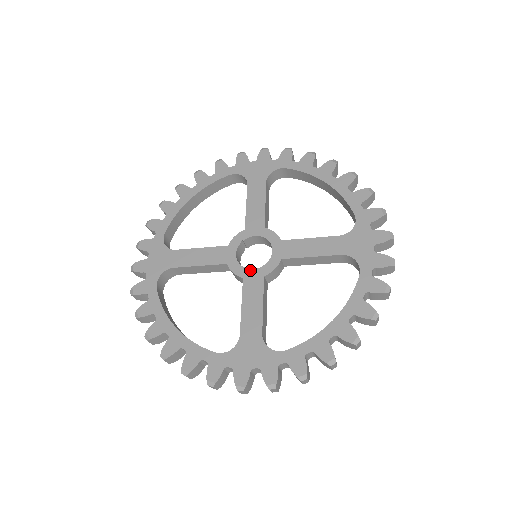
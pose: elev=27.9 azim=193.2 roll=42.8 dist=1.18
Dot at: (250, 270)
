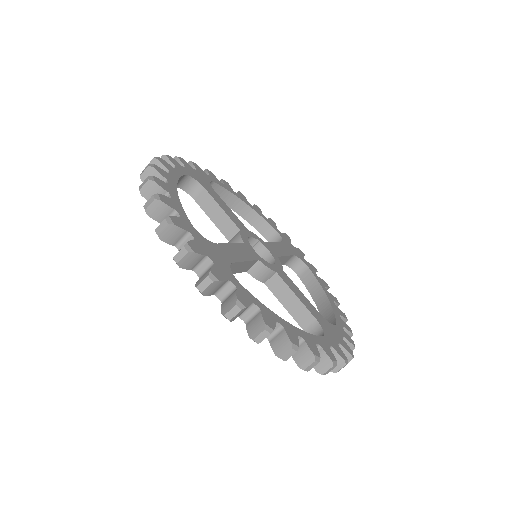
Dot at: (252, 248)
